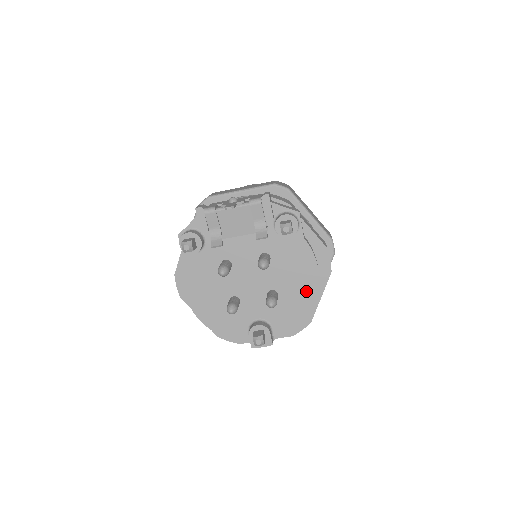
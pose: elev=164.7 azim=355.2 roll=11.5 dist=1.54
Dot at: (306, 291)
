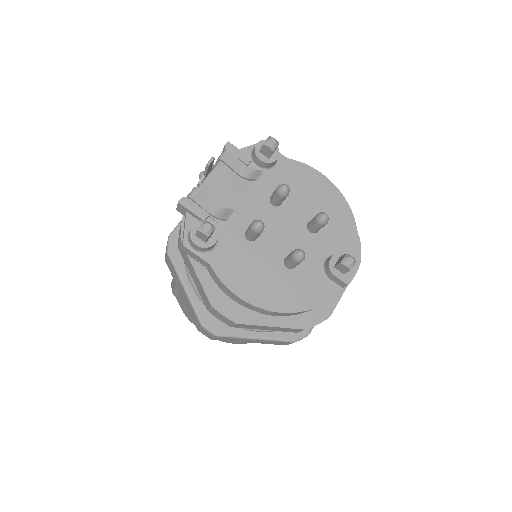
Dot at: (332, 200)
